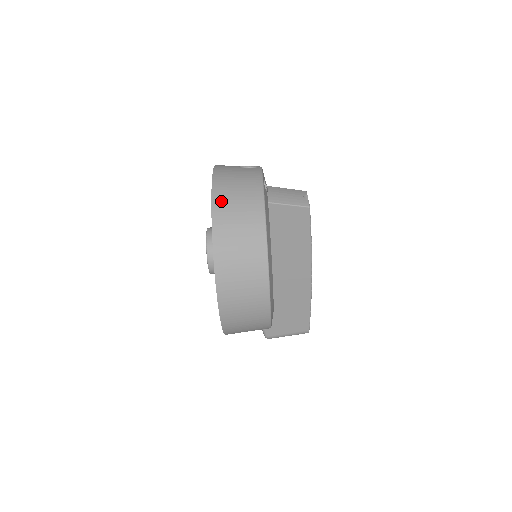
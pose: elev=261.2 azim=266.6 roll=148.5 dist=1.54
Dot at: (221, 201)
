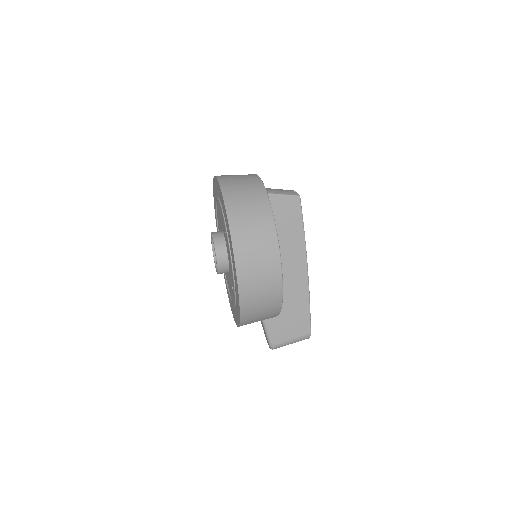
Dot at: (228, 187)
